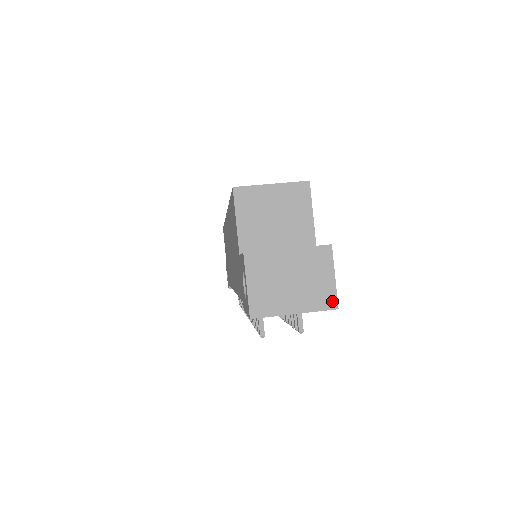
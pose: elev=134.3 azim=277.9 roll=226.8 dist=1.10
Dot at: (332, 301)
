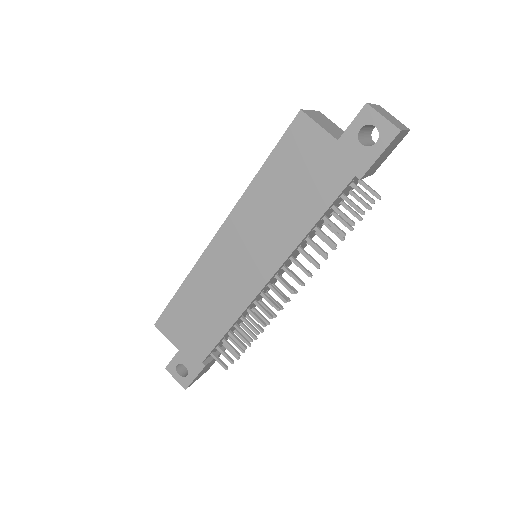
Dot at: (406, 127)
